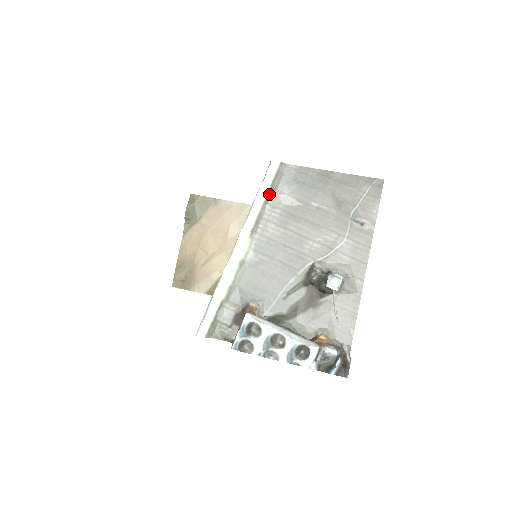
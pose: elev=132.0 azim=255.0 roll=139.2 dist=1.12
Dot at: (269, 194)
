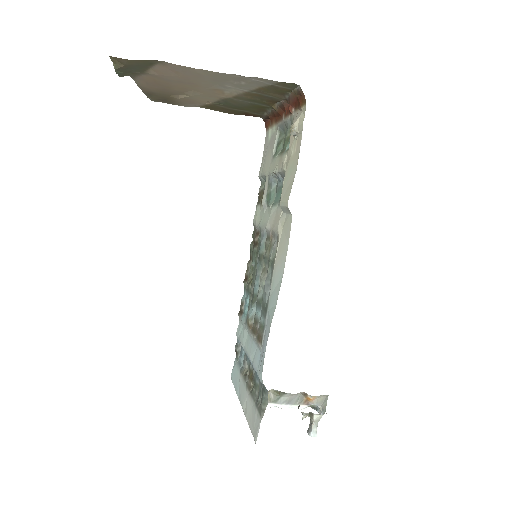
Dot at: occluded
